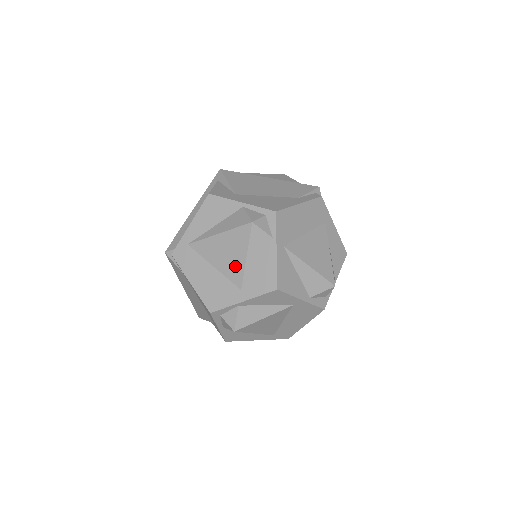
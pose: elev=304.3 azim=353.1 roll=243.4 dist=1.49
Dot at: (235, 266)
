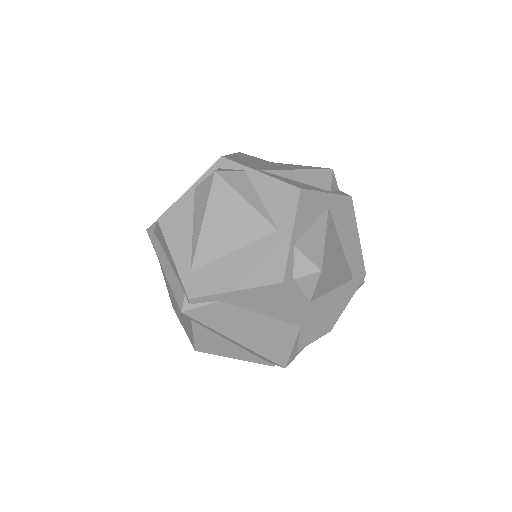
Dot at: (248, 222)
